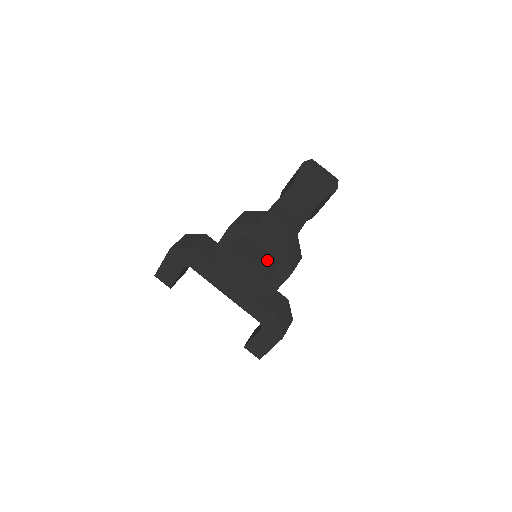
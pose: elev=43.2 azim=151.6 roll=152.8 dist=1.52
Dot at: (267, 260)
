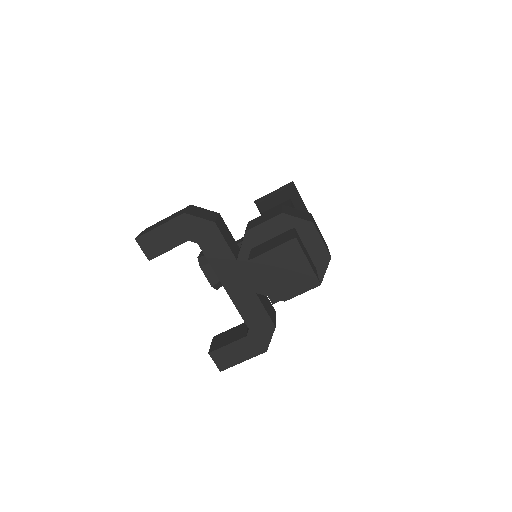
Dot at: (312, 263)
